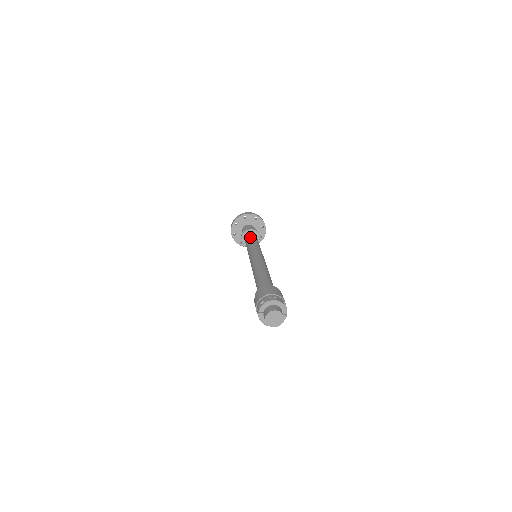
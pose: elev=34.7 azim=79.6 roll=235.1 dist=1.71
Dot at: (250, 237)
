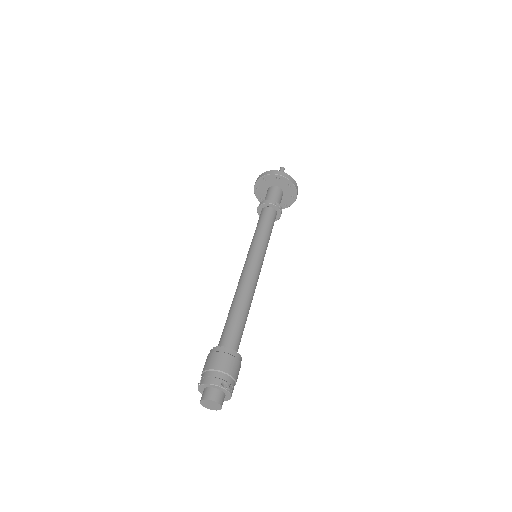
Dot at: (260, 219)
